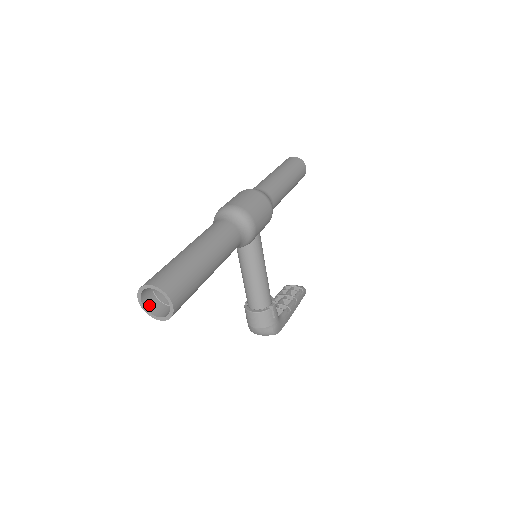
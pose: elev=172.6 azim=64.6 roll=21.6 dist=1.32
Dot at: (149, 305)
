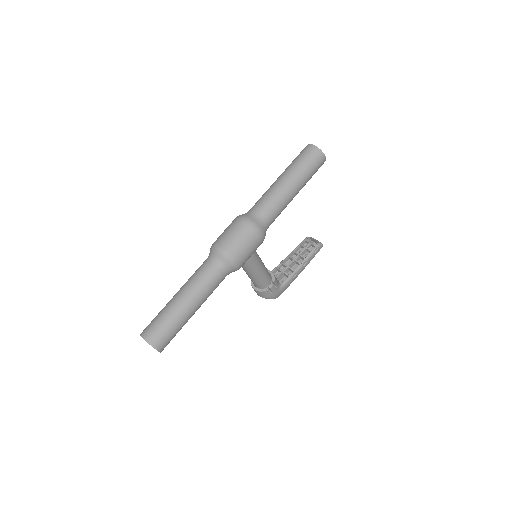
Dot at: occluded
